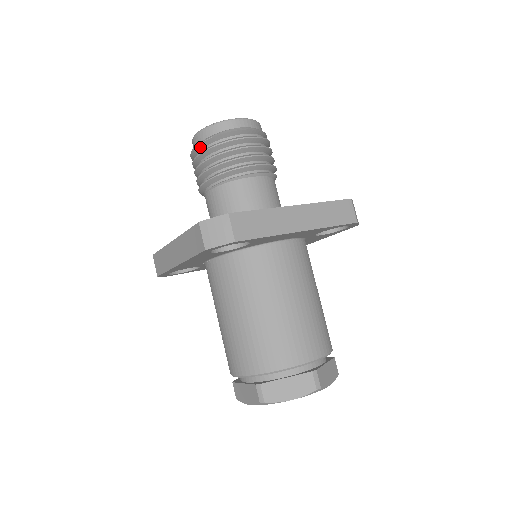
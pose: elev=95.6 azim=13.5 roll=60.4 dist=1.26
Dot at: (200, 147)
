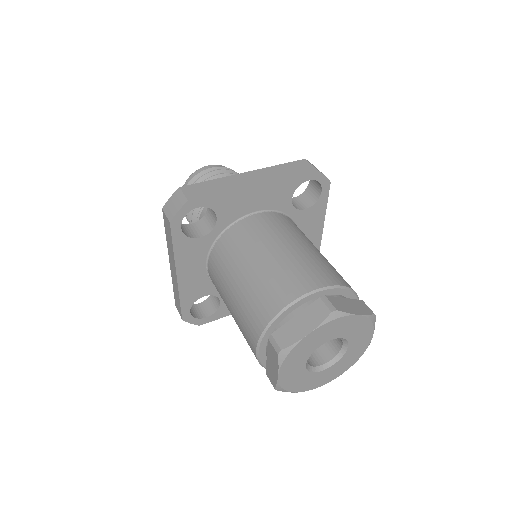
Dot at: occluded
